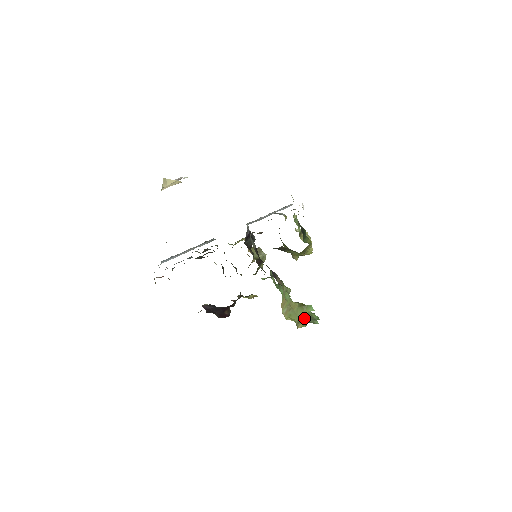
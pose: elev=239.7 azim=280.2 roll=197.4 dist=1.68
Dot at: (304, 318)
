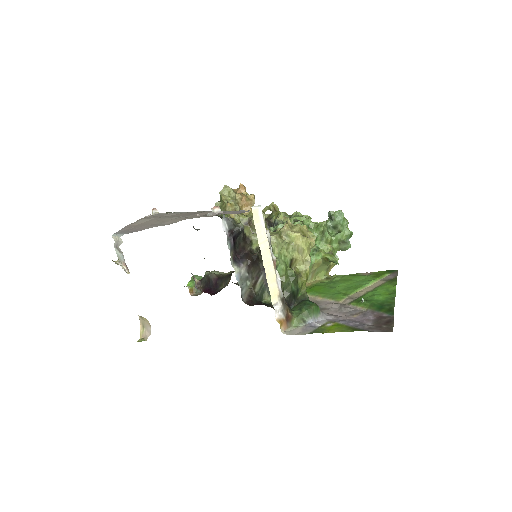
Dot at: (334, 251)
